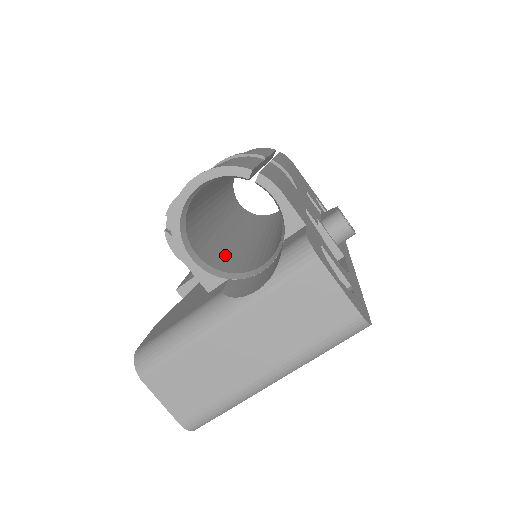
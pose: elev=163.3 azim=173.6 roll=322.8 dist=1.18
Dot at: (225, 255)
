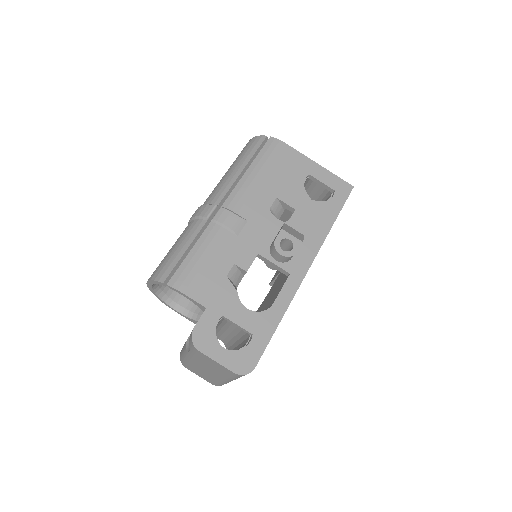
Dot at: occluded
